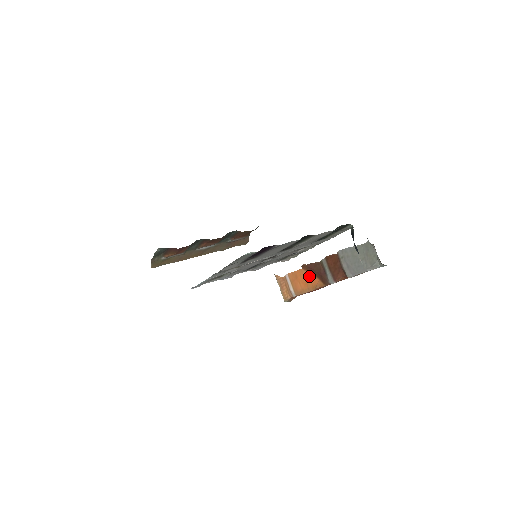
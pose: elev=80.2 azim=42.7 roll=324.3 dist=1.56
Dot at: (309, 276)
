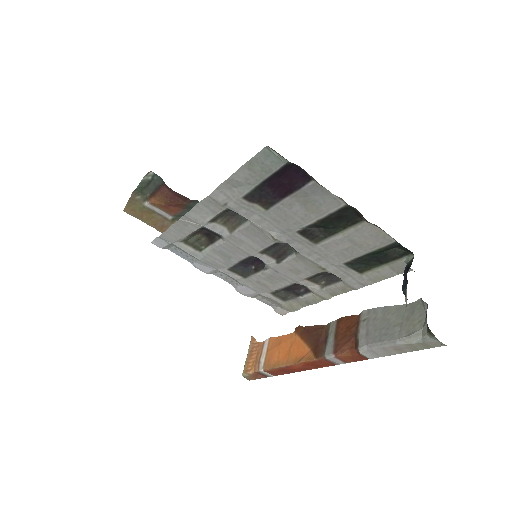
Dot at: (299, 343)
